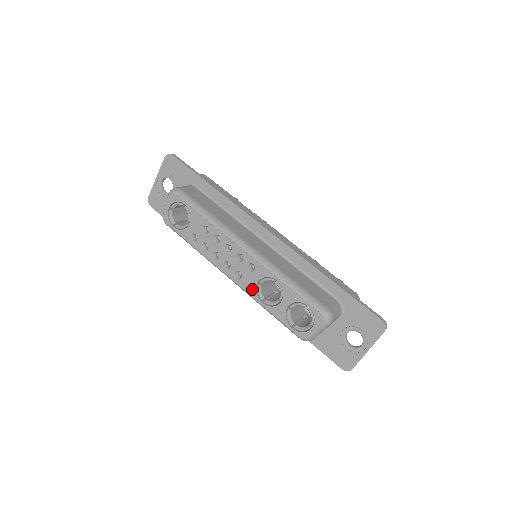
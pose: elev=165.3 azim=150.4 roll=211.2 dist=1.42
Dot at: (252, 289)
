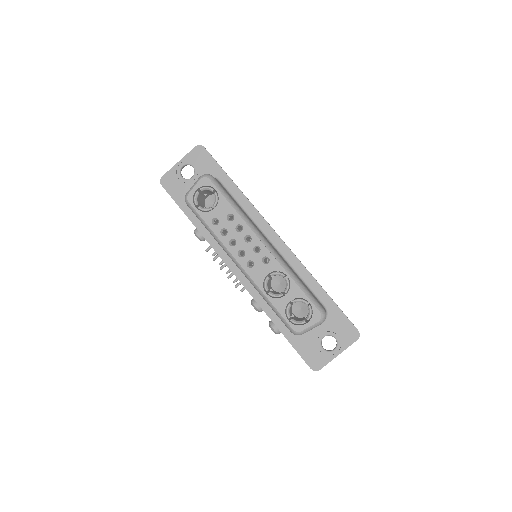
Dot at: (260, 279)
